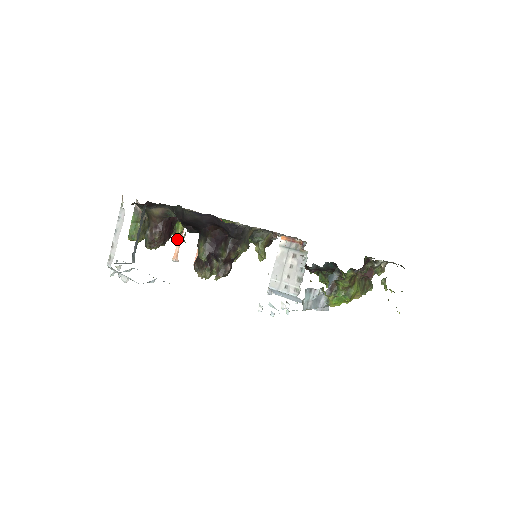
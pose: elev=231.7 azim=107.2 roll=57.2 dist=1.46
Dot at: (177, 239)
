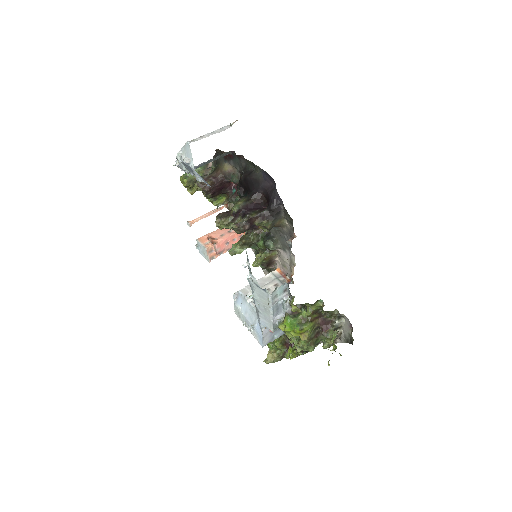
Dot at: (204, 214)
